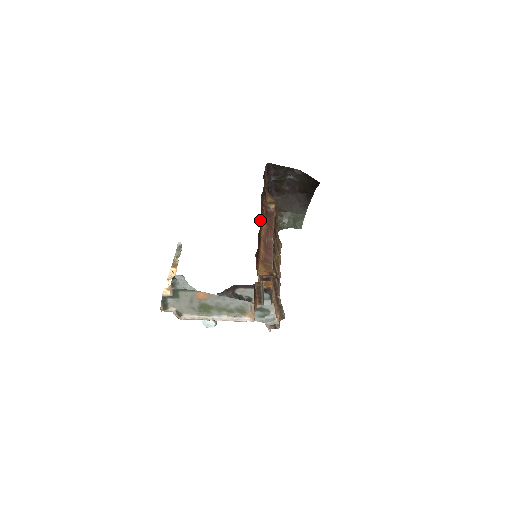
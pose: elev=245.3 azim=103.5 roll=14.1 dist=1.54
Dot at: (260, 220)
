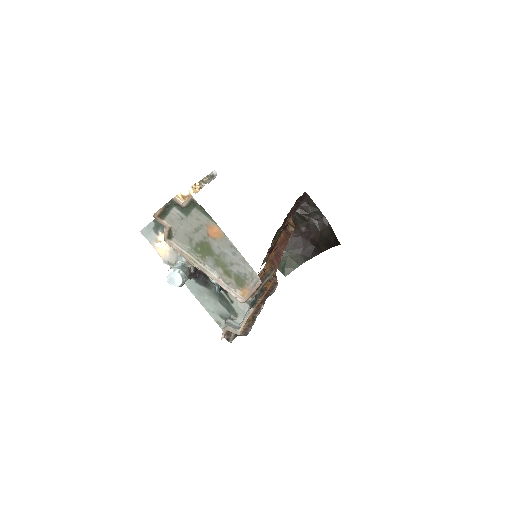
Dot at: (286, 225)
